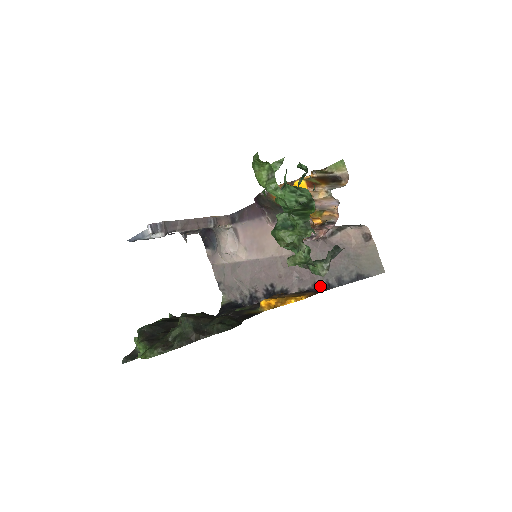
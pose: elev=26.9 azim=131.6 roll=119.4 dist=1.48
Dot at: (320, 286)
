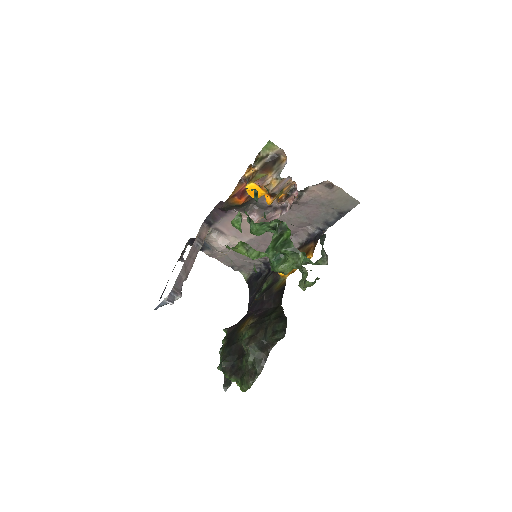
Dot at: (315, 234)
